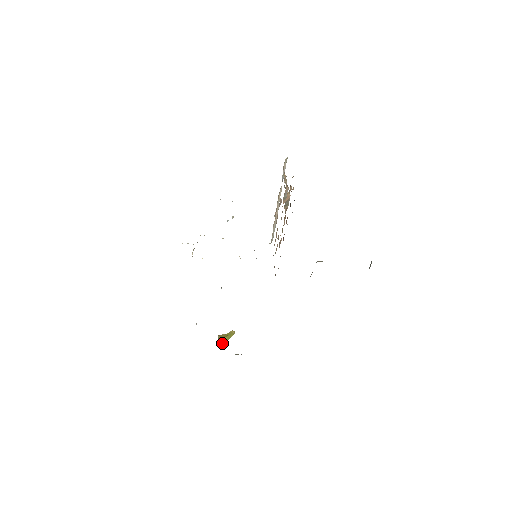
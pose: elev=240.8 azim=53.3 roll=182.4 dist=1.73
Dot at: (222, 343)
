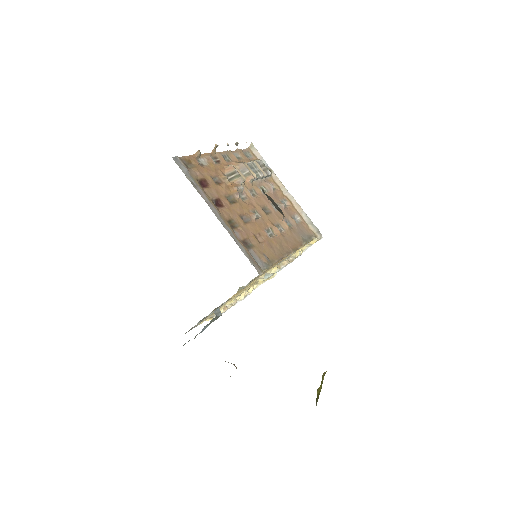
Dot at: (317, 396)
